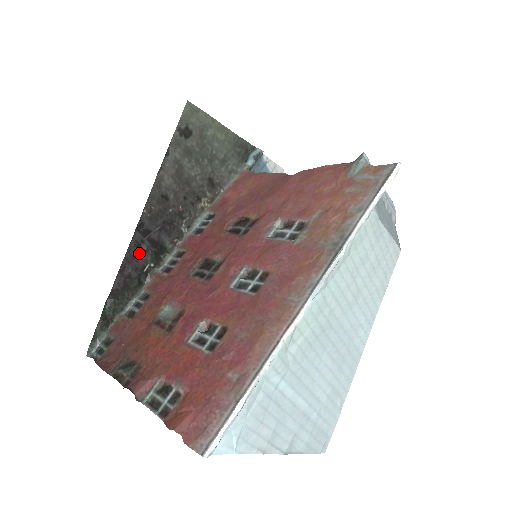
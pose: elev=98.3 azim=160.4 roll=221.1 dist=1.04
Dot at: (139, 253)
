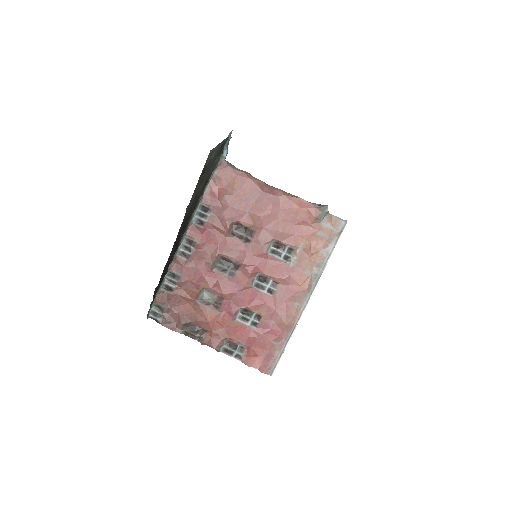
Dot at: (170, 255)
